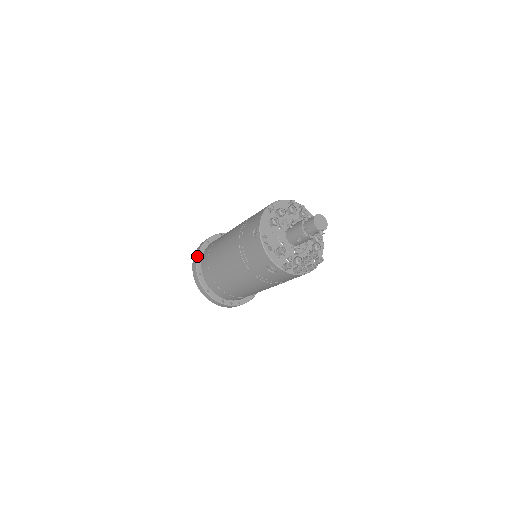
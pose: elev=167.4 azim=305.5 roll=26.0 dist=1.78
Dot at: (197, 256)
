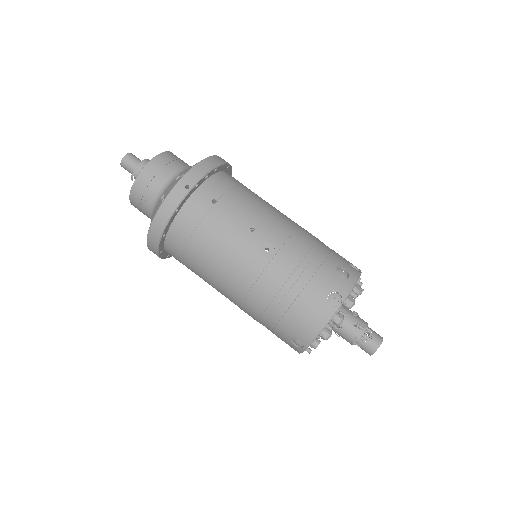
Dot at: (160, 239)
